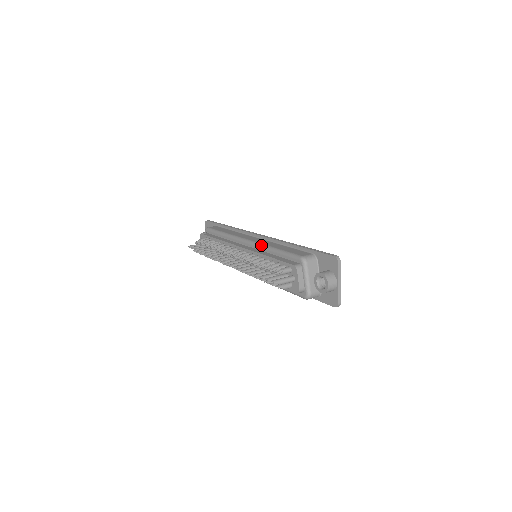
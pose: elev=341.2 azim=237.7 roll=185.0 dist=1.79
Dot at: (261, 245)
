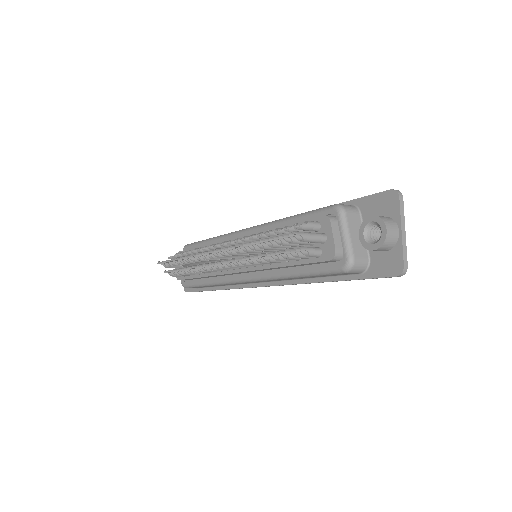
Dot at: (266, 223)
